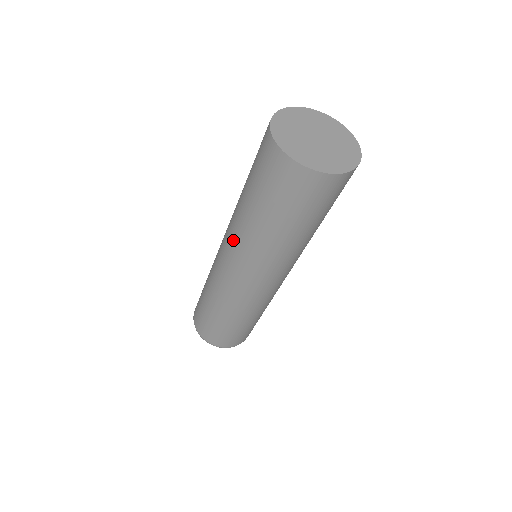
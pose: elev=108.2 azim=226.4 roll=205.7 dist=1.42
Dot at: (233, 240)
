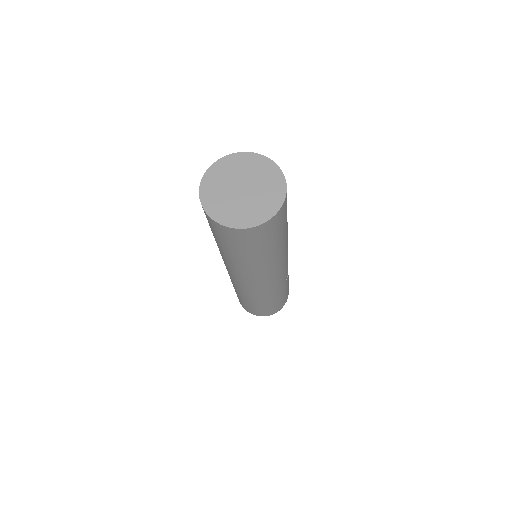
Dot at: (232, 269)
